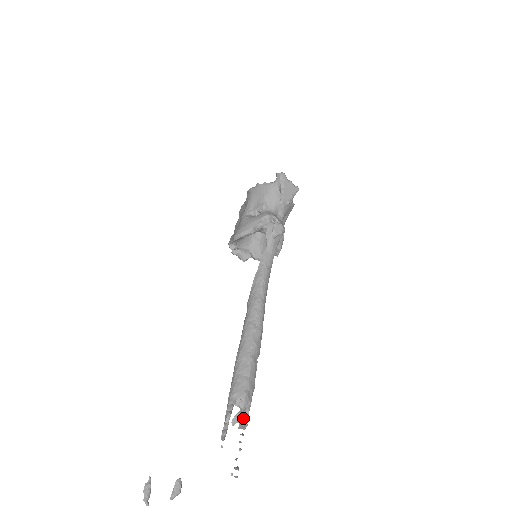
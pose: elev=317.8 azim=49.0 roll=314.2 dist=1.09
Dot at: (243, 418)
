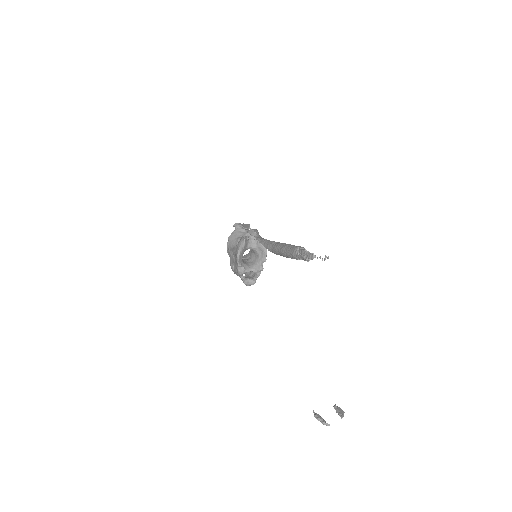
Dot at: (309, 255)
